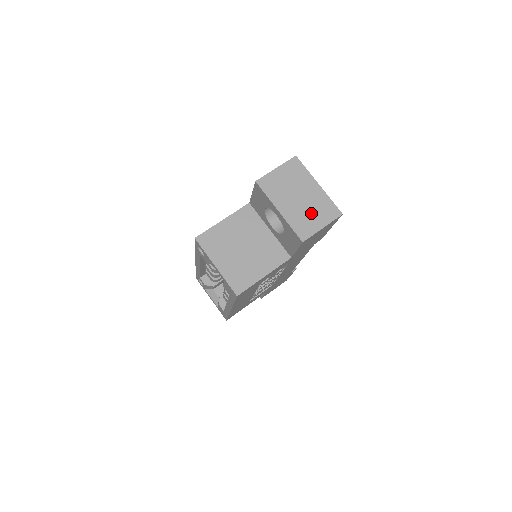
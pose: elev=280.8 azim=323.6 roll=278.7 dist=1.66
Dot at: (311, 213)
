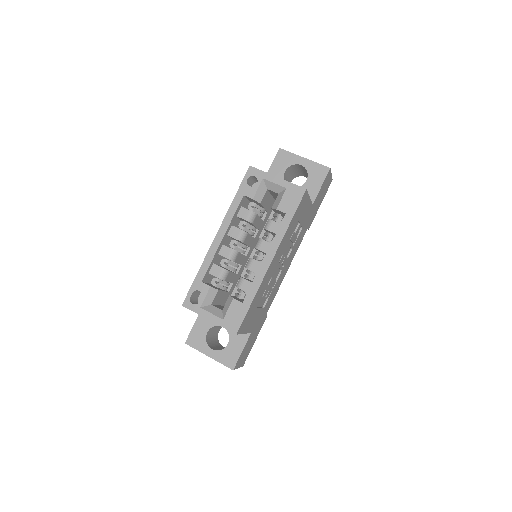
Dot at: occluded
